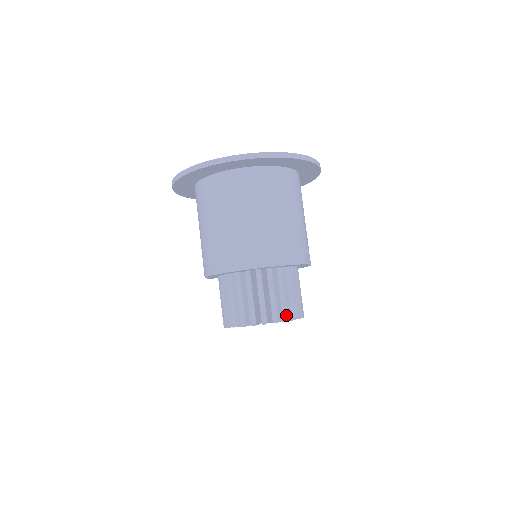
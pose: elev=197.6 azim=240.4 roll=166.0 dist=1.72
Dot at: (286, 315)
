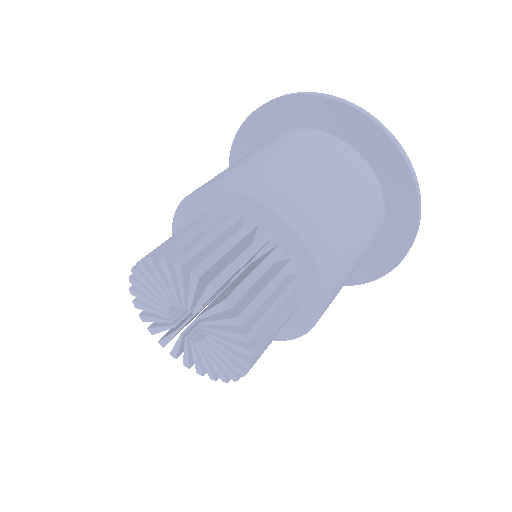
Dot at: (159, 252)
